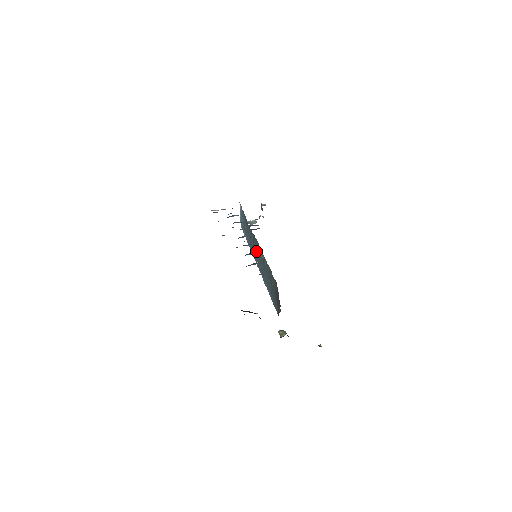
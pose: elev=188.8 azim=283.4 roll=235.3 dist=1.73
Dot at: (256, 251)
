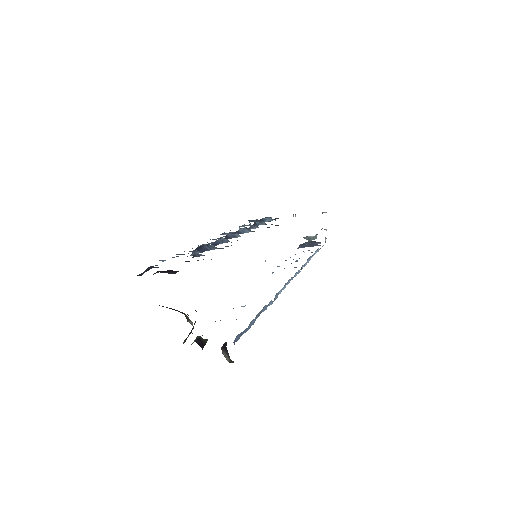
Dot at: occluded
